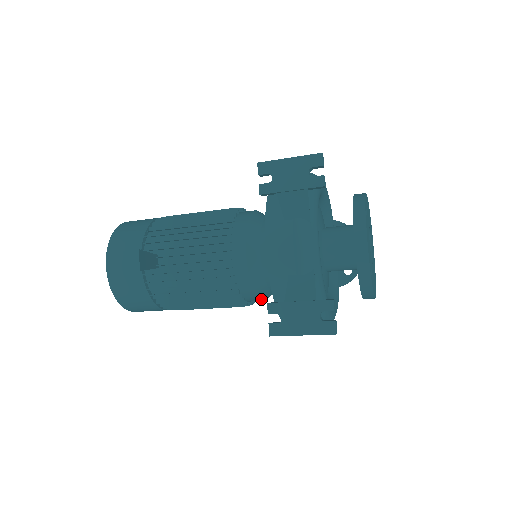
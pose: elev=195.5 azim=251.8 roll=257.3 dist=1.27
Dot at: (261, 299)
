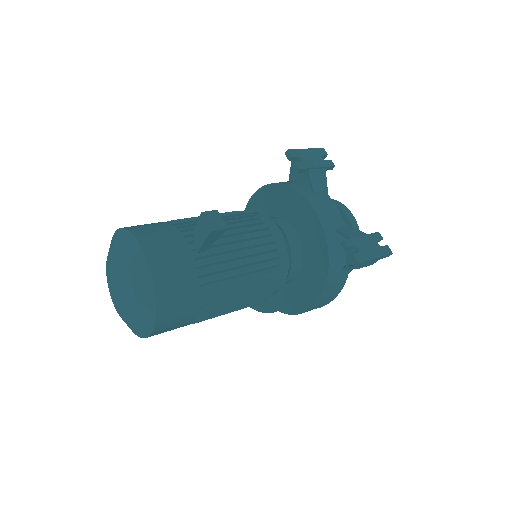
Dot at: occluded
